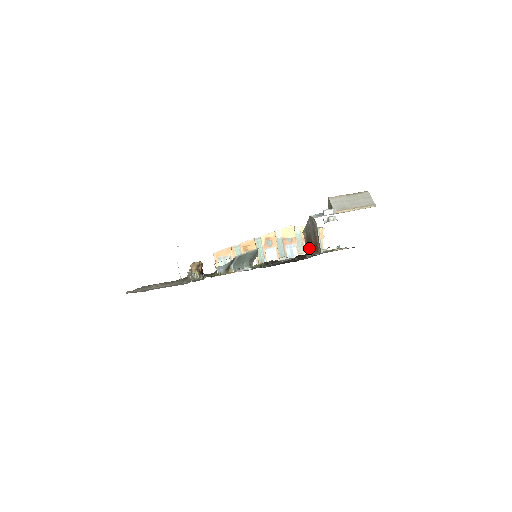
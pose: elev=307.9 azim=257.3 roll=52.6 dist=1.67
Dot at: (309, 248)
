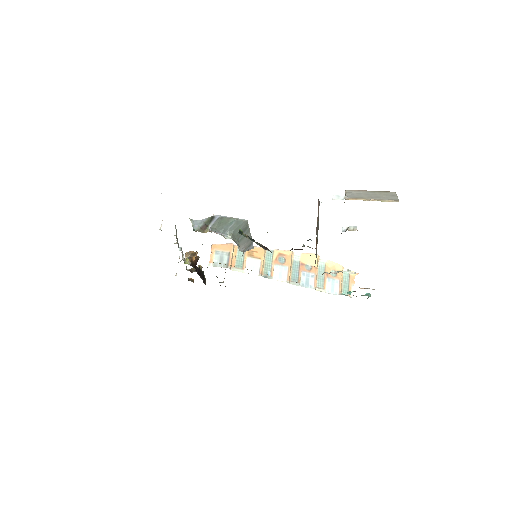
Dot at: occluded
